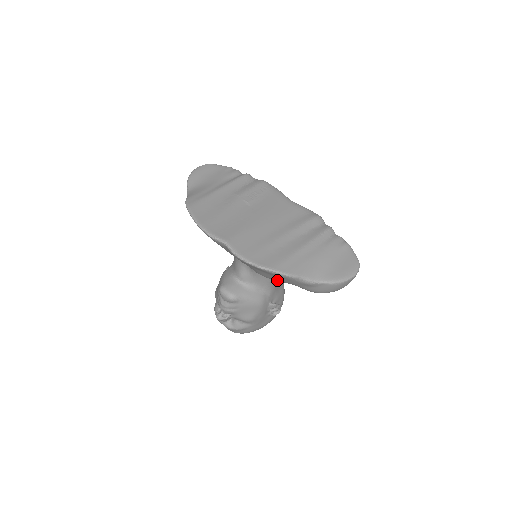
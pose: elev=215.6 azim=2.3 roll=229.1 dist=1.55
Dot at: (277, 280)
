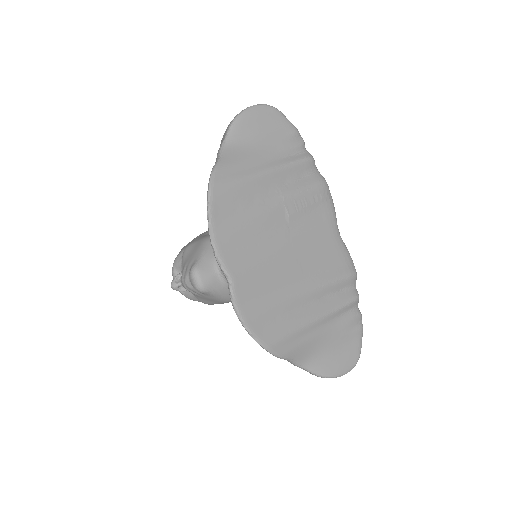
Dot at: occluded
